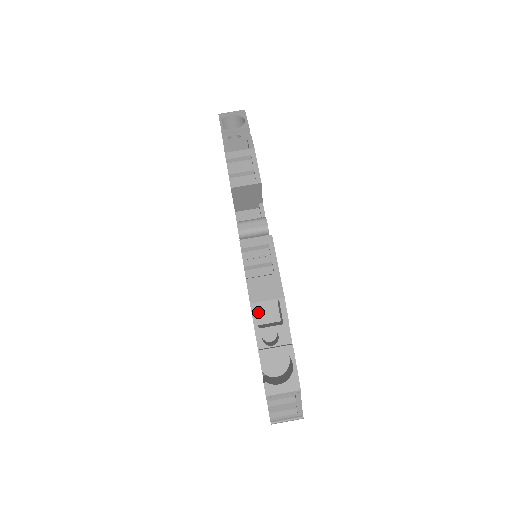
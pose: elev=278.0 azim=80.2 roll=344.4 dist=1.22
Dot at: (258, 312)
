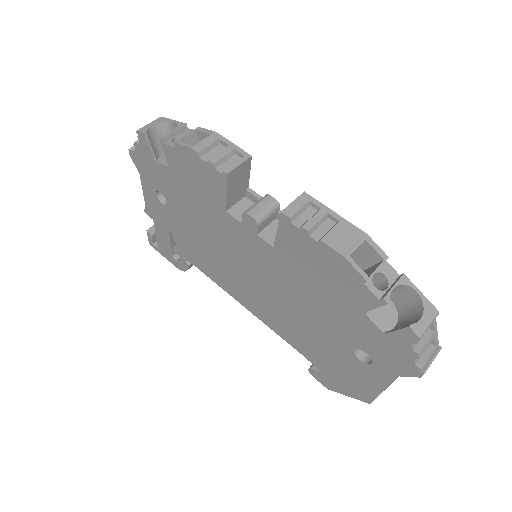
Dot at: occluded
